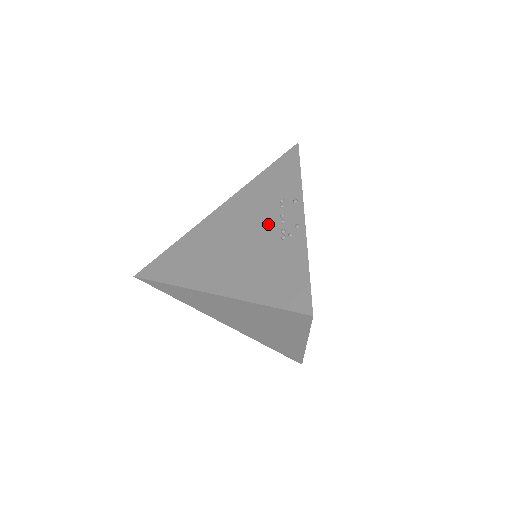
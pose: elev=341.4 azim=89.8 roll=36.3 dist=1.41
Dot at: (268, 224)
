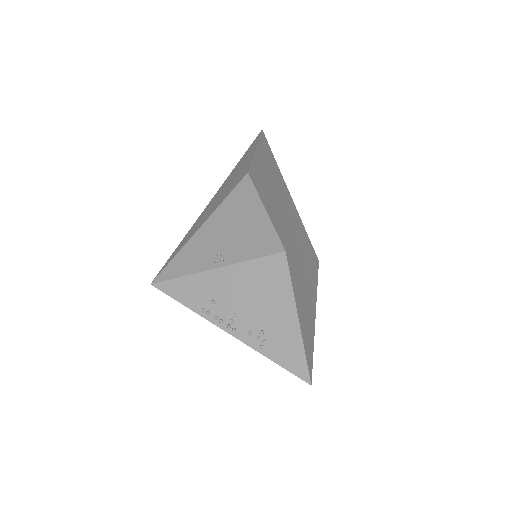
Dot at: occluded
